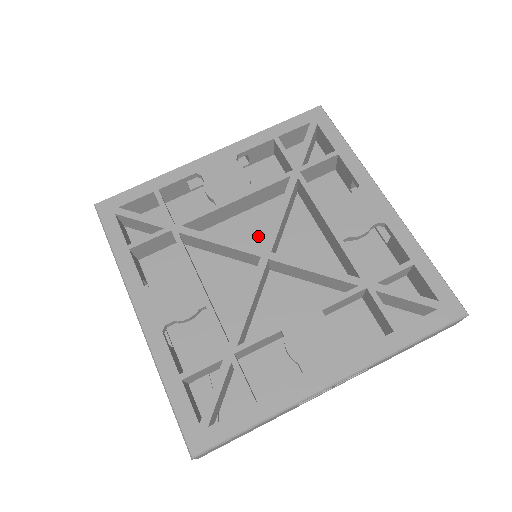
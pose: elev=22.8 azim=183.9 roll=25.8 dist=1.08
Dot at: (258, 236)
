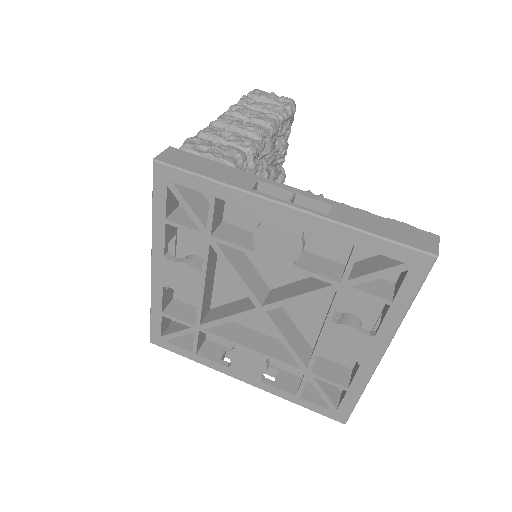
Dot at: occluded
